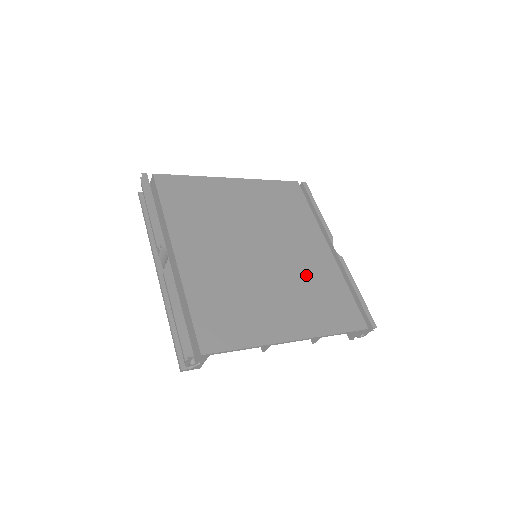
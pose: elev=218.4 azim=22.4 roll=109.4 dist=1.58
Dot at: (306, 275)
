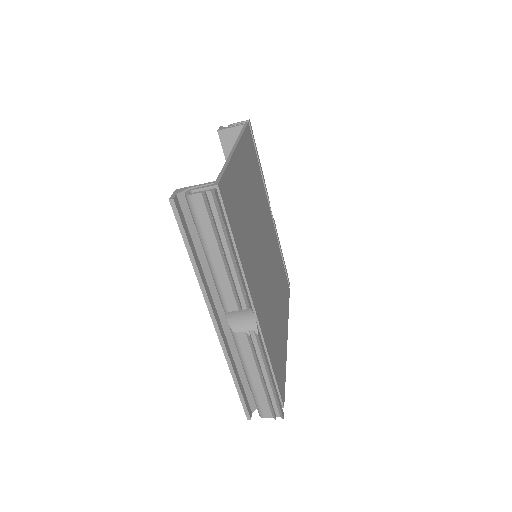
Dot at: (275, 261)
